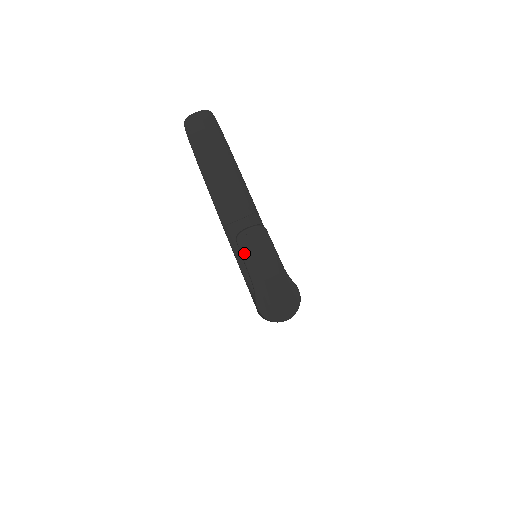
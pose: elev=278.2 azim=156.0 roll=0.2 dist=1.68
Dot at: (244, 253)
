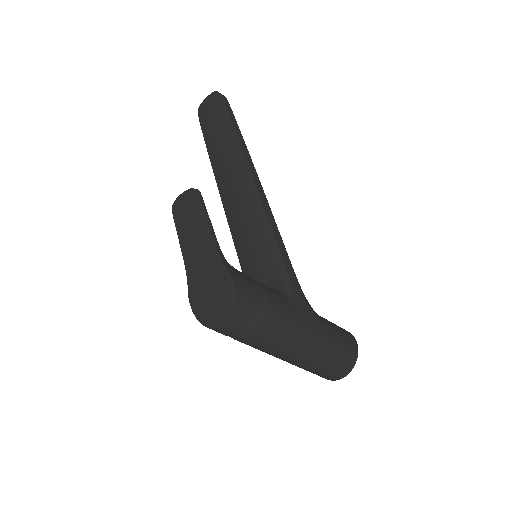
Dot at: (178, 226)
